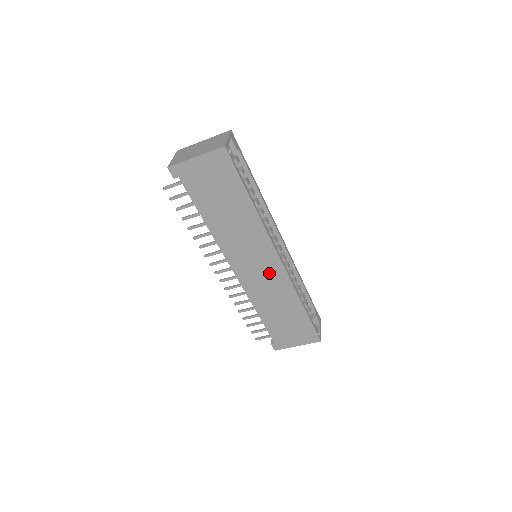
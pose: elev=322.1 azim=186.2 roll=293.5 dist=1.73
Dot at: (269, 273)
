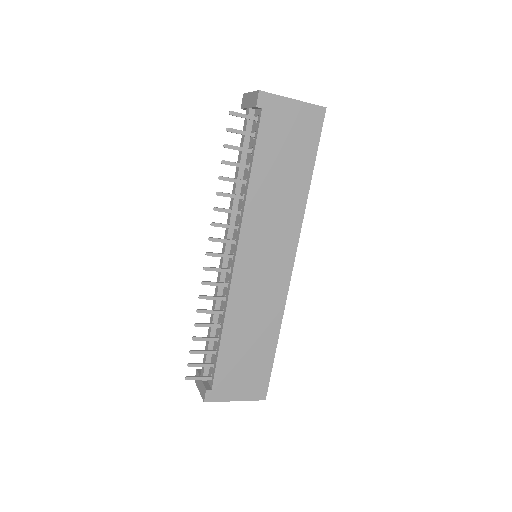
Dot at: (271, 278)
